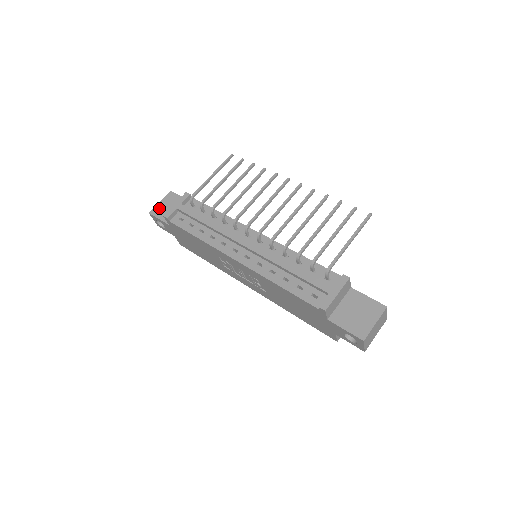
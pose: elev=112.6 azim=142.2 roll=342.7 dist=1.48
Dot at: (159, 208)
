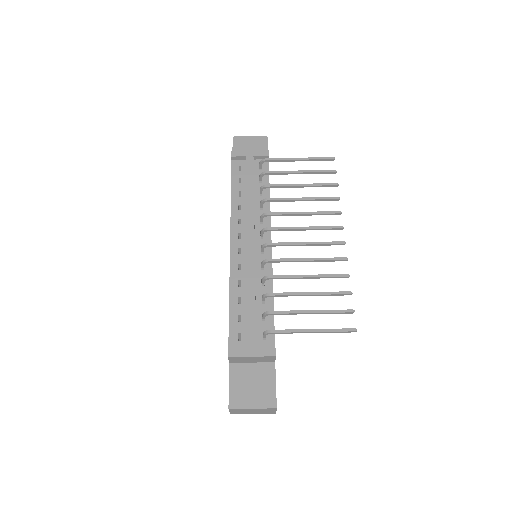
Dot at: (243, 141)
